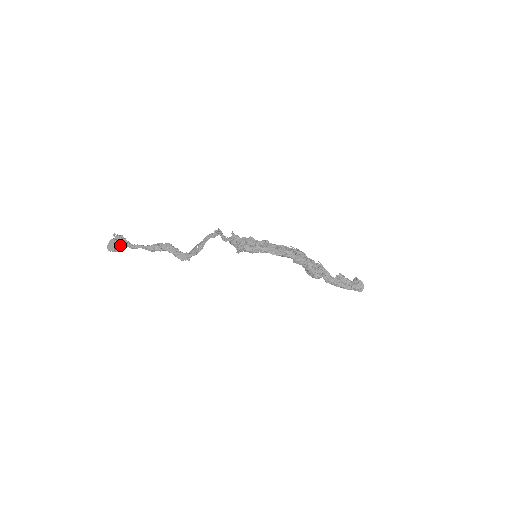
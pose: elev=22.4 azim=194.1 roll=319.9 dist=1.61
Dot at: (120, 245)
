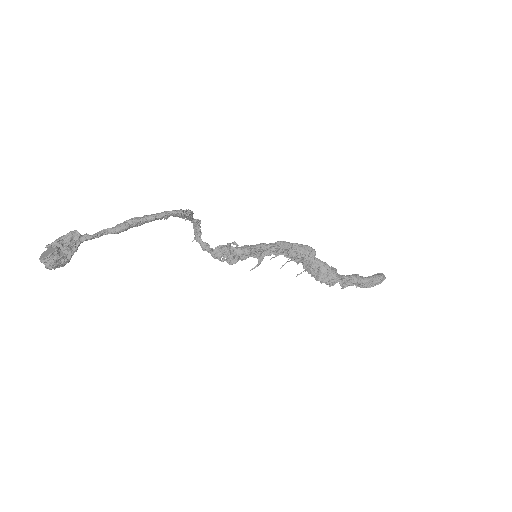
Dot at: (66, 243)
